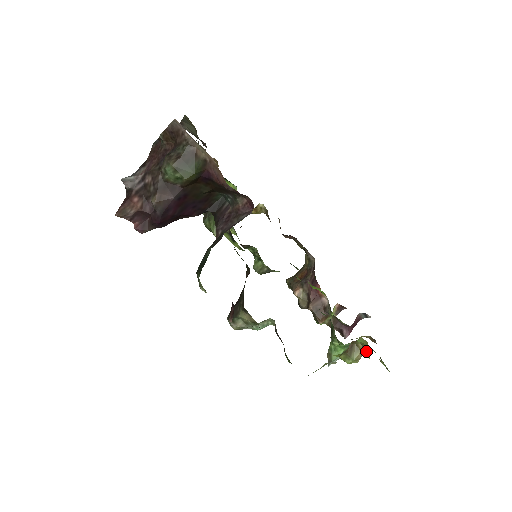
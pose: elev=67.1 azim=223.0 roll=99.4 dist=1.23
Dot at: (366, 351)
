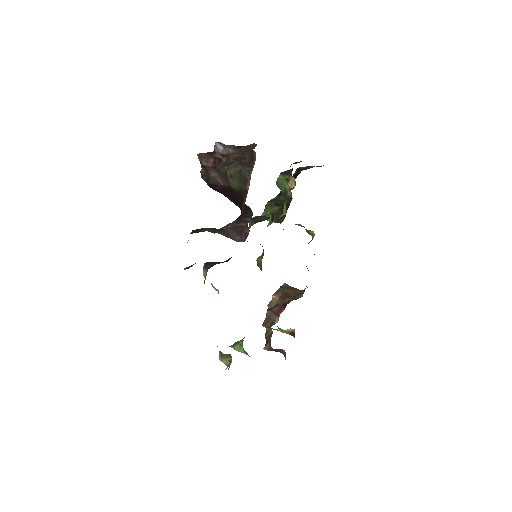
Dot at: (227, 367)
